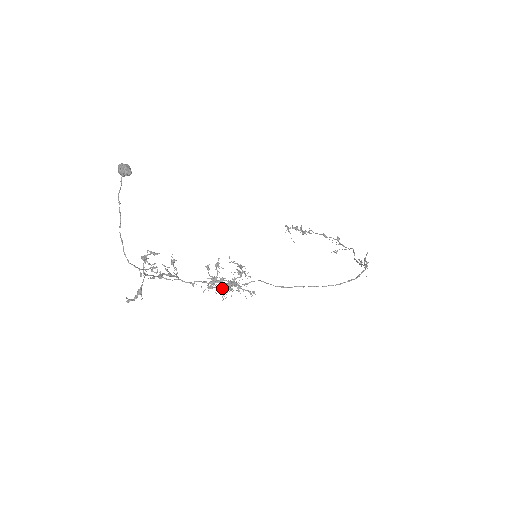
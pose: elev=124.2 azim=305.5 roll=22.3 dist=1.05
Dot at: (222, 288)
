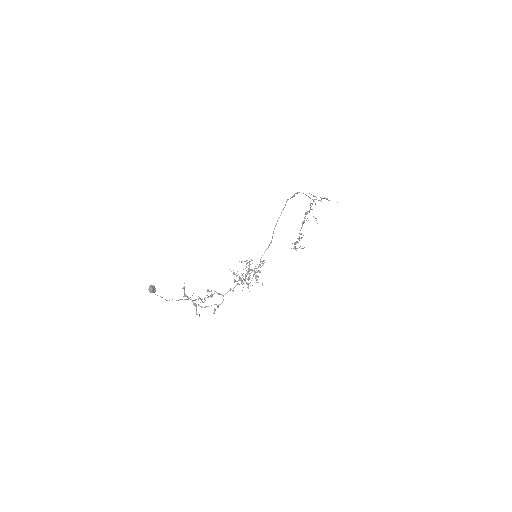
Dot at: (248, 278)
